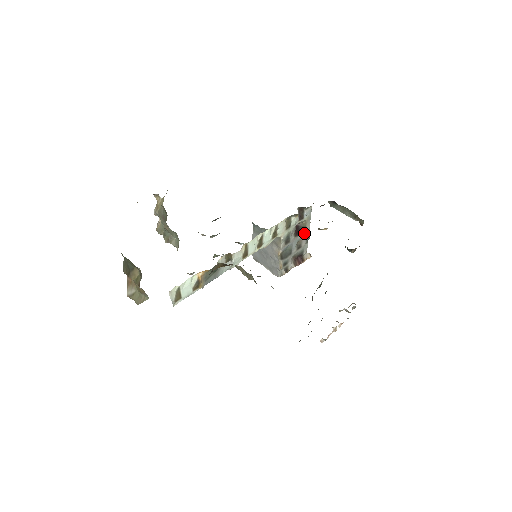
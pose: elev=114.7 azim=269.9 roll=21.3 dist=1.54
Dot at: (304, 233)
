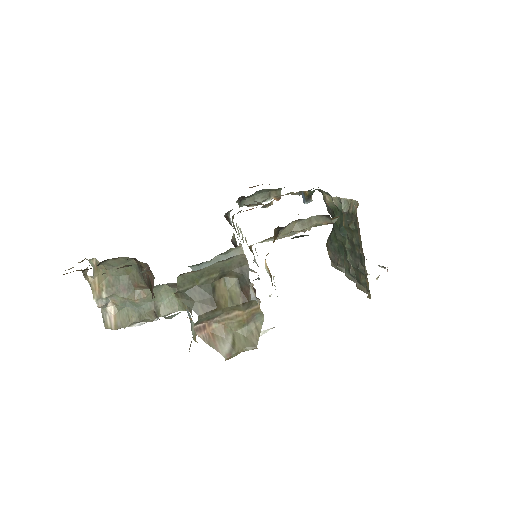
Dot at: occluded
